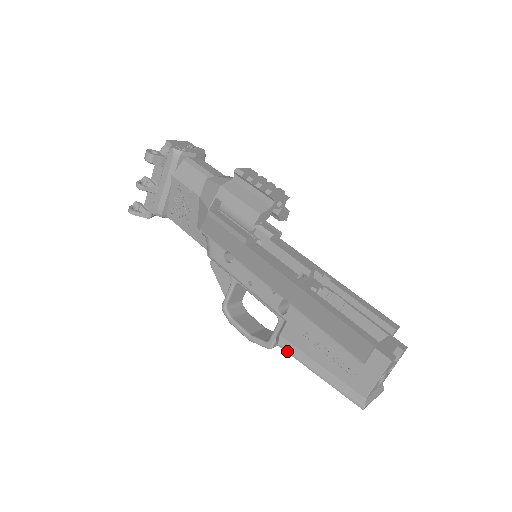
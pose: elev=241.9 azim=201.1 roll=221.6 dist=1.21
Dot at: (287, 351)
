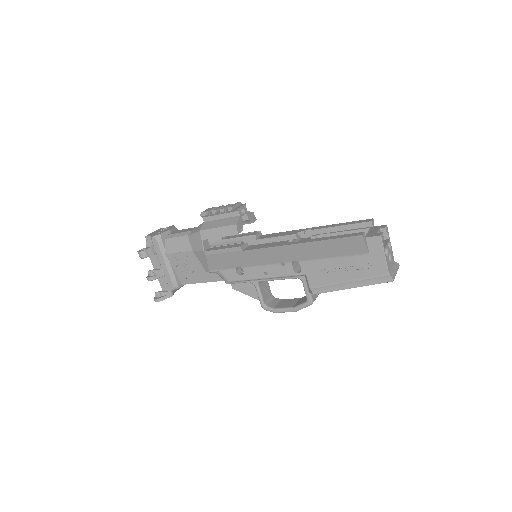
Dot at: (322, 292)
